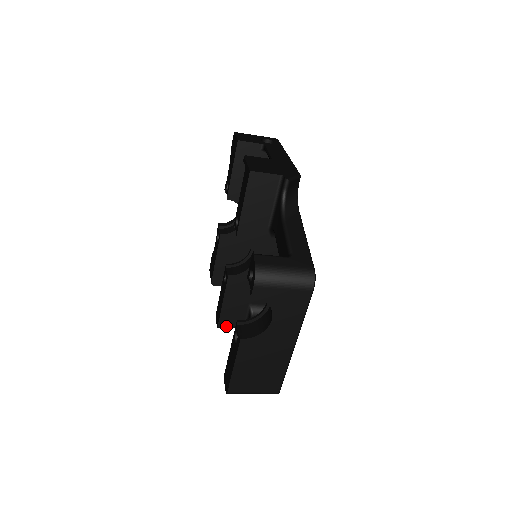
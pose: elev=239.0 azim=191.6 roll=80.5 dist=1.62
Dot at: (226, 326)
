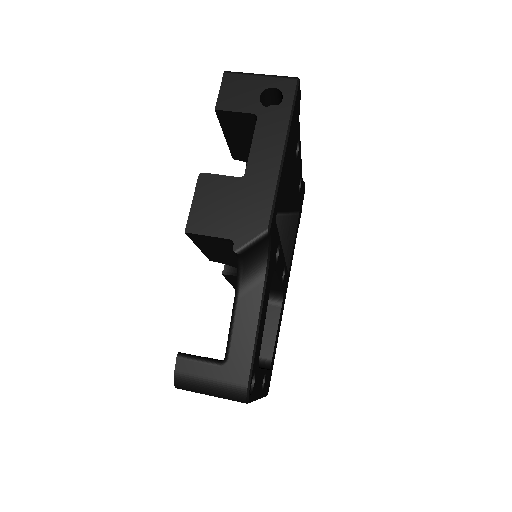
Dot at: occluded
